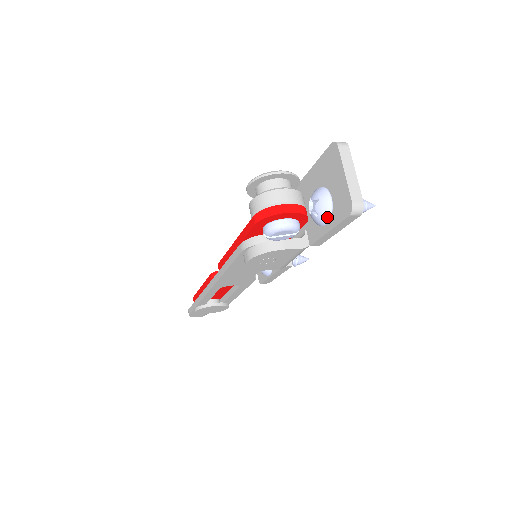
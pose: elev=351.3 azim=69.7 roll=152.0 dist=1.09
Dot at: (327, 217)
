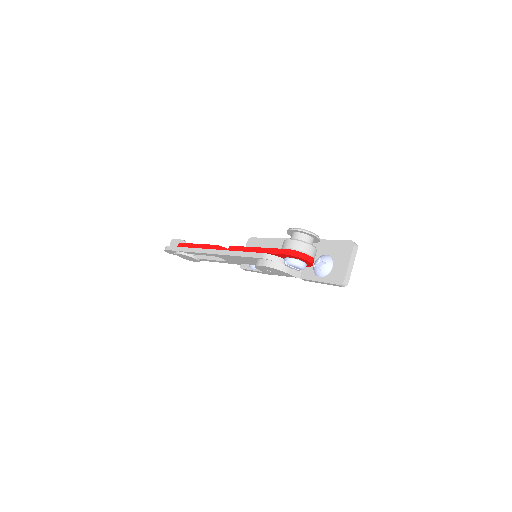
Dot at: (324, 275)
